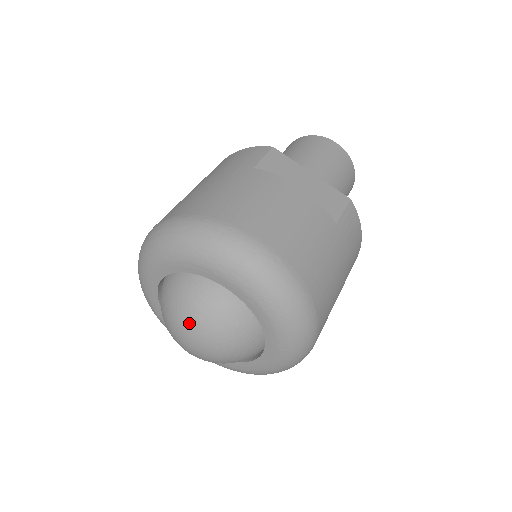
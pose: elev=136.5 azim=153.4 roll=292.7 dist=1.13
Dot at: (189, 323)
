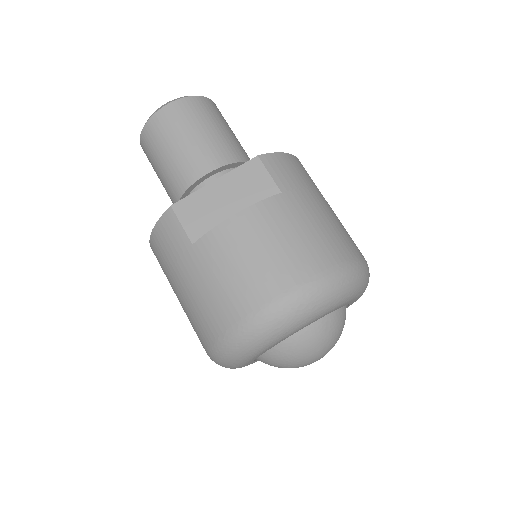
Dot at: (306, 361)
